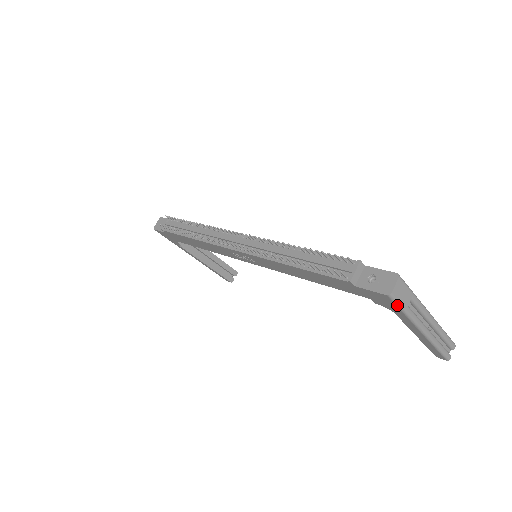
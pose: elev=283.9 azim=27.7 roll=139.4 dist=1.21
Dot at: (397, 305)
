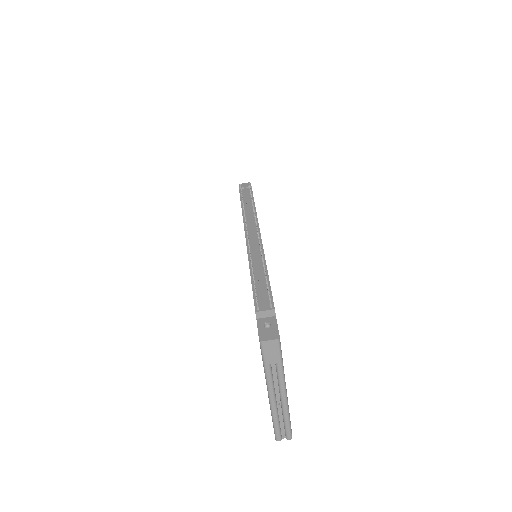
Dot at: (262, 354)
